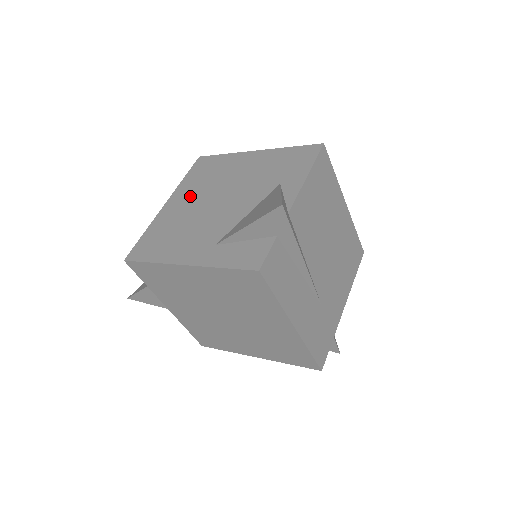
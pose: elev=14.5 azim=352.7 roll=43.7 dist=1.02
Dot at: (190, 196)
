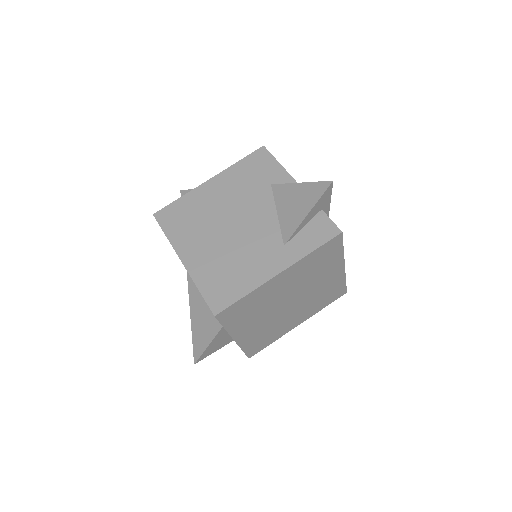
Dot at: (200, 240)
